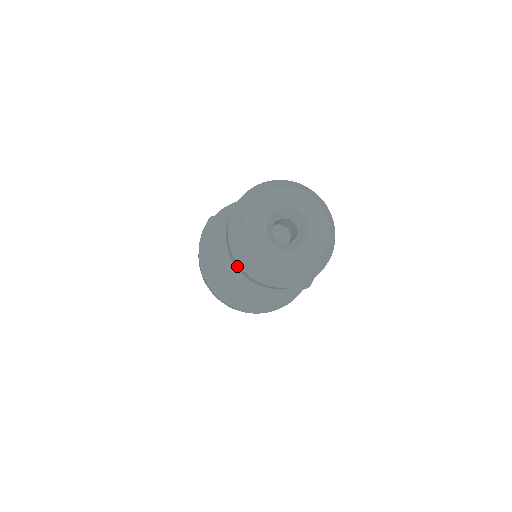
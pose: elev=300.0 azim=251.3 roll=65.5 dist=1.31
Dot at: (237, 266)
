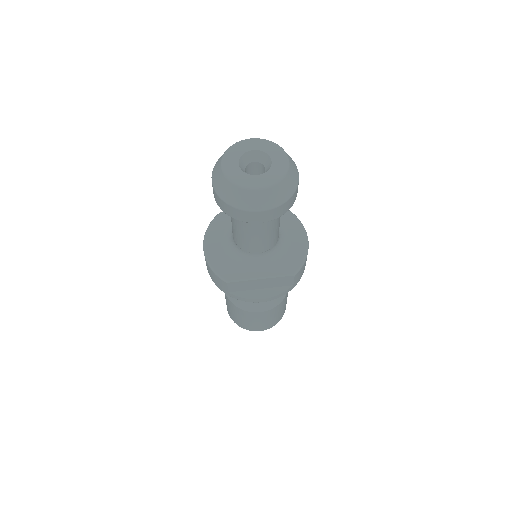
Dot at: (216, 197)
